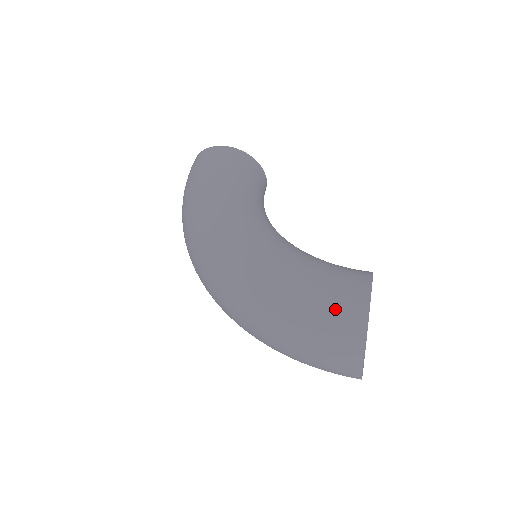
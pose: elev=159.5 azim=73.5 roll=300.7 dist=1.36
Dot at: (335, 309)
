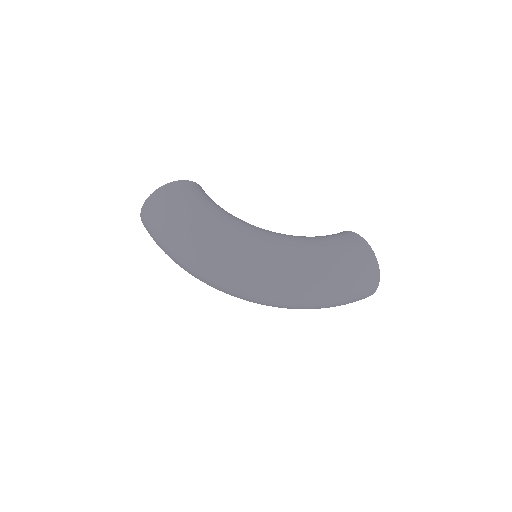
Dot at: (358, 258)
